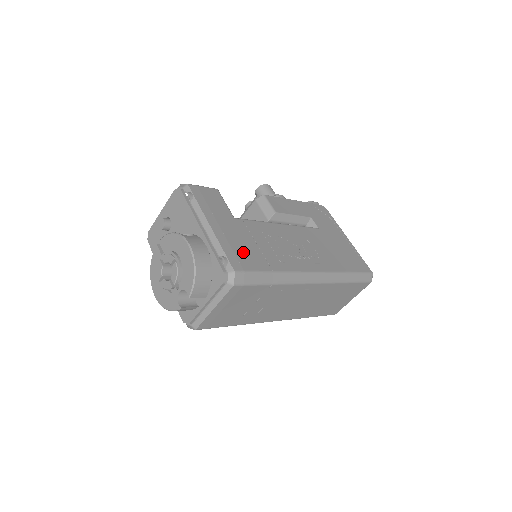
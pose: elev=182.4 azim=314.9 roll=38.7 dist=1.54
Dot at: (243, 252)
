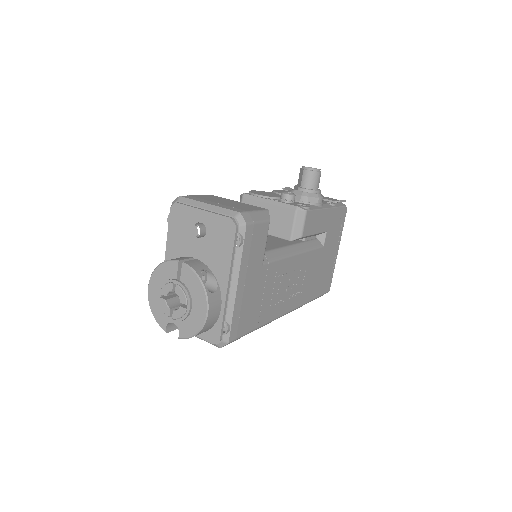
Dot at: (247, 313)
